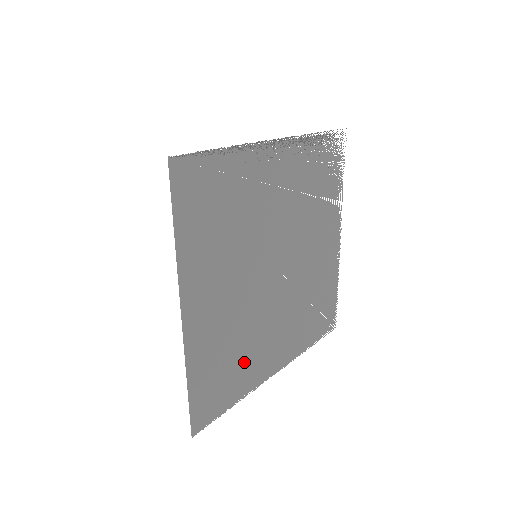
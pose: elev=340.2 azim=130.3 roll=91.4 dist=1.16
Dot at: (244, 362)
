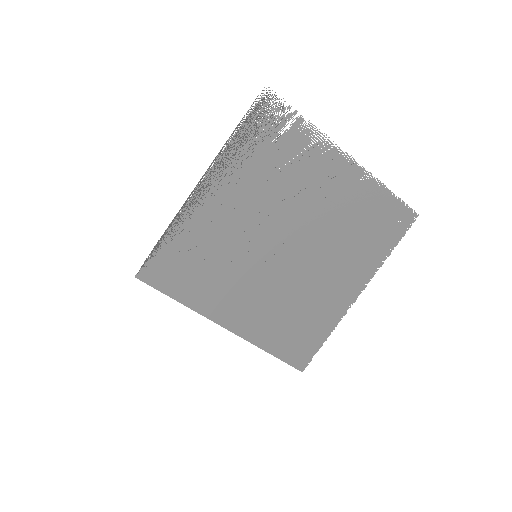
Dot at: (312, 313)
